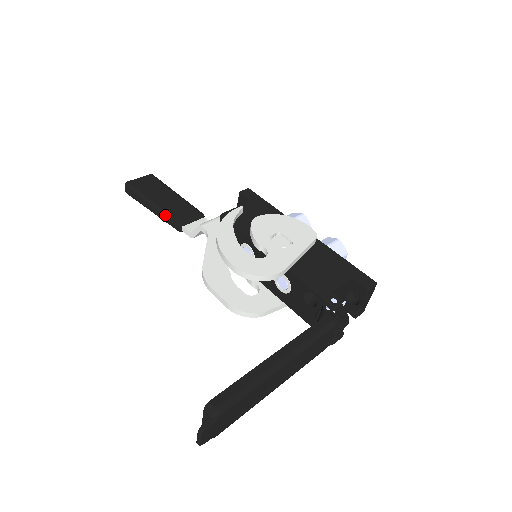
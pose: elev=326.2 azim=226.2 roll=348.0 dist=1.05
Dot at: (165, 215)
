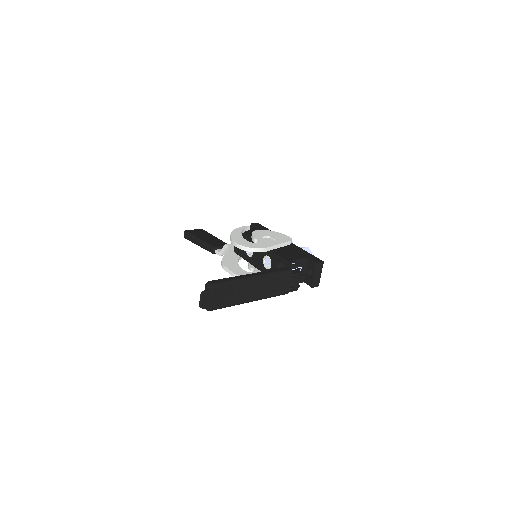
Dot at: (206, 244)
